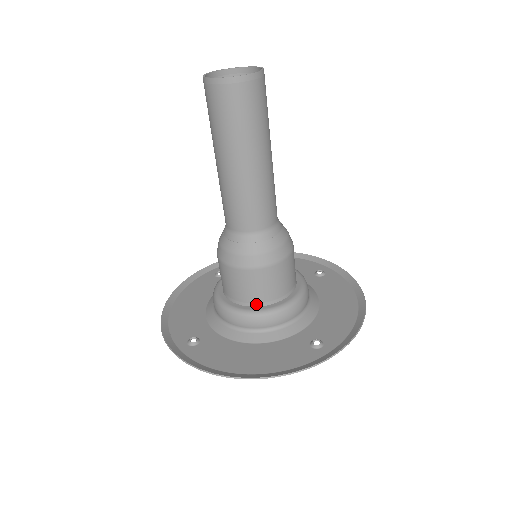
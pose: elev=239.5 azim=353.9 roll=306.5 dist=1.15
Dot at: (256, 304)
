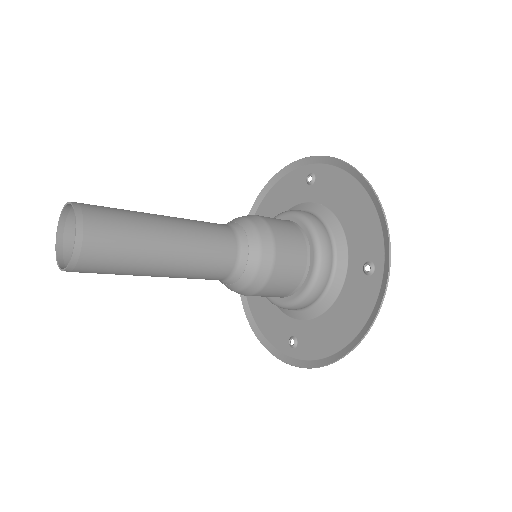
Dot at: (298, 287)
